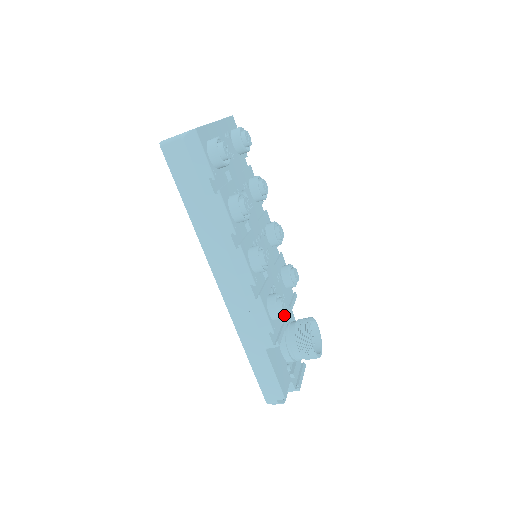
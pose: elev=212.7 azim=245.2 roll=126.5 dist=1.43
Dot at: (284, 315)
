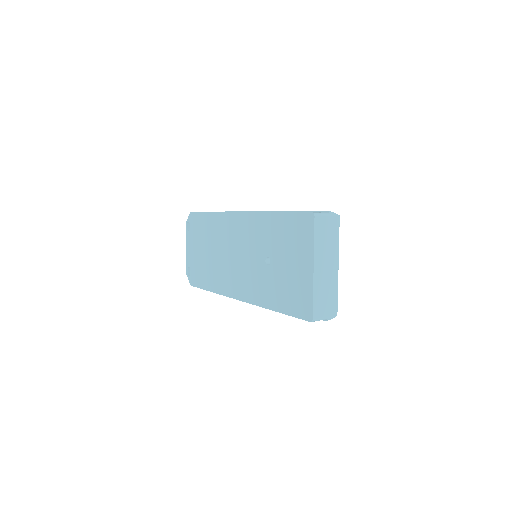
Dot at: occluded
